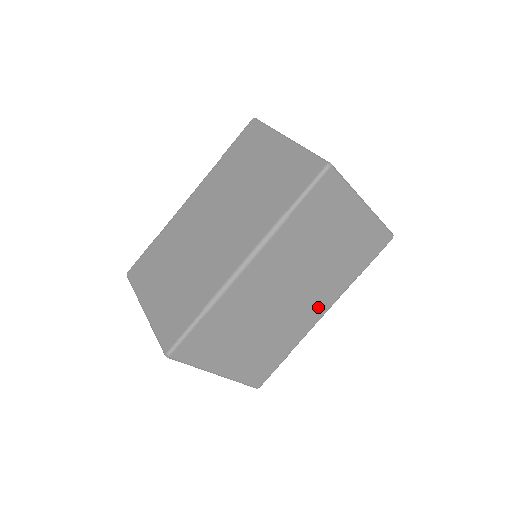
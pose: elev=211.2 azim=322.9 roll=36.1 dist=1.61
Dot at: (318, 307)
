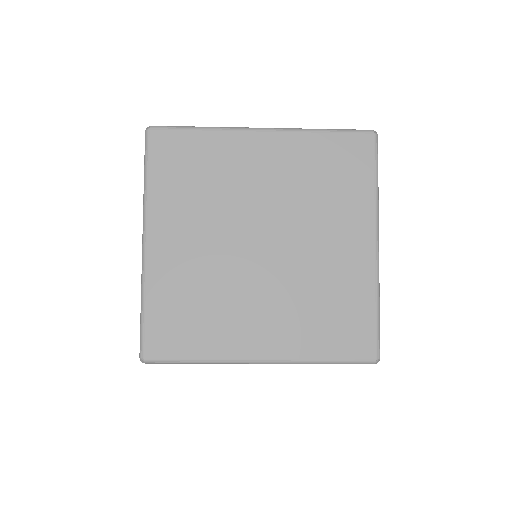
Dot at: occluded
